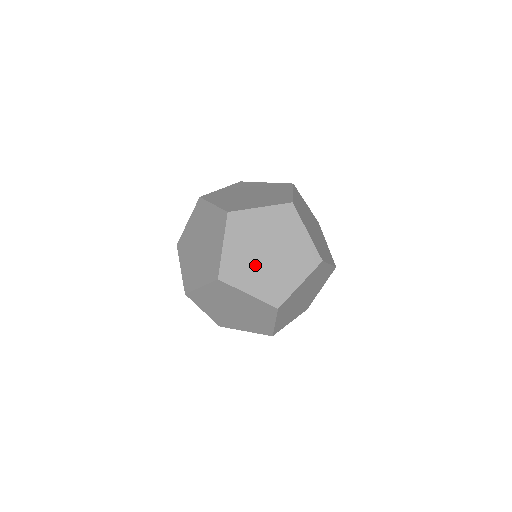
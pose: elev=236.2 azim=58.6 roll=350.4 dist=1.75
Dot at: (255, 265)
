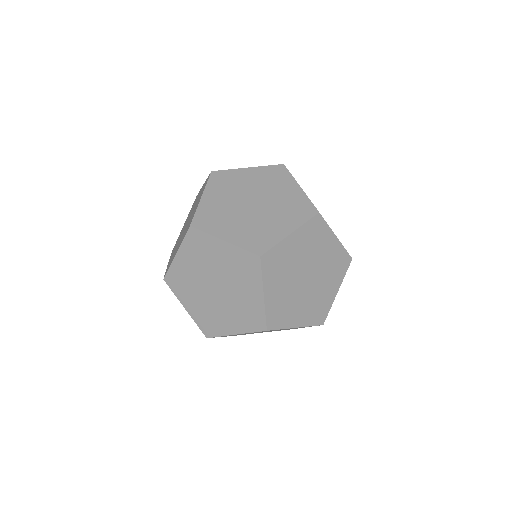
Dot at: (236, 214)
